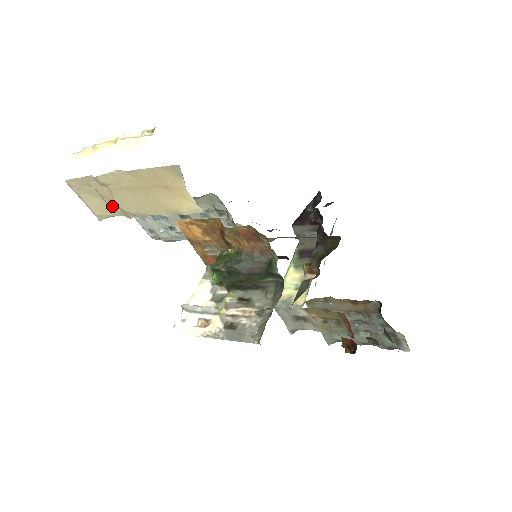
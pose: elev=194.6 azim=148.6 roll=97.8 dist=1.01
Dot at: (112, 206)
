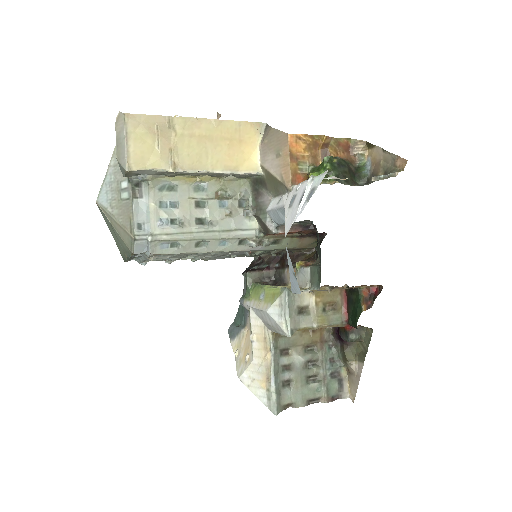
Dot at: (161, 154)
